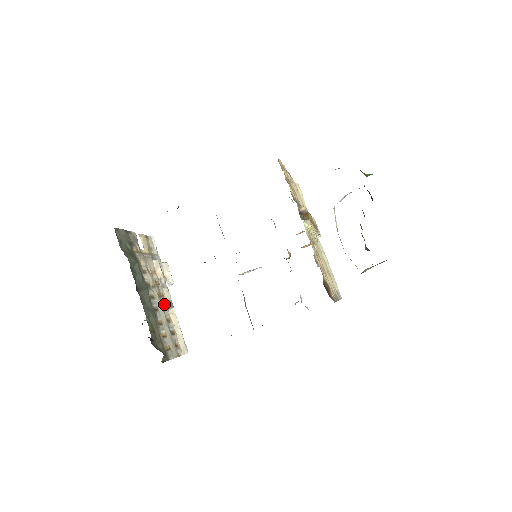
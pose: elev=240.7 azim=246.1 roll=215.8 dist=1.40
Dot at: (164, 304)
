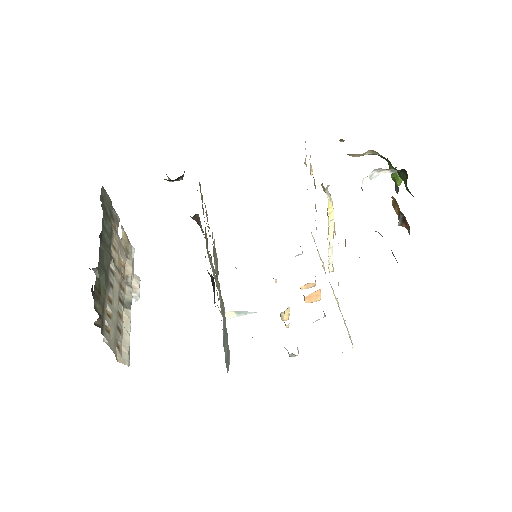
Dot at: (121, 297)
